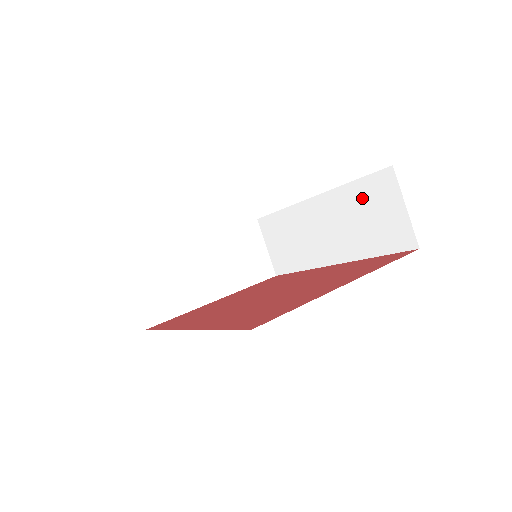
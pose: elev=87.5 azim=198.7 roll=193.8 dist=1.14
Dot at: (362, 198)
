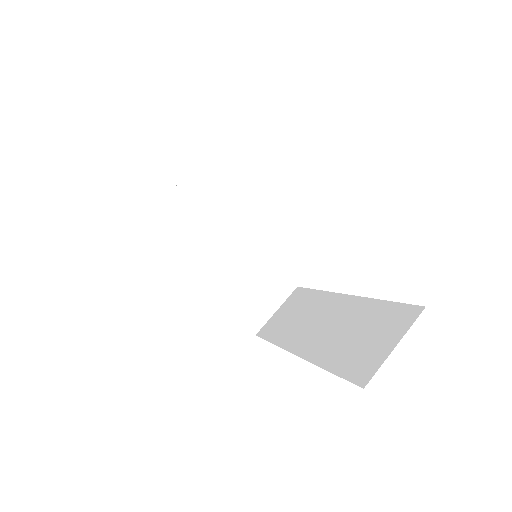
Dot at: (376, 317)
